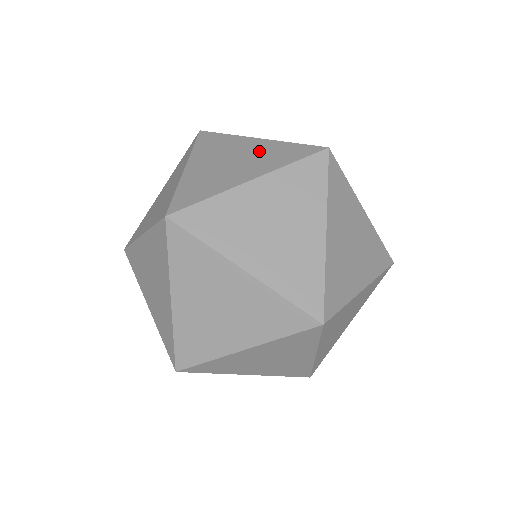
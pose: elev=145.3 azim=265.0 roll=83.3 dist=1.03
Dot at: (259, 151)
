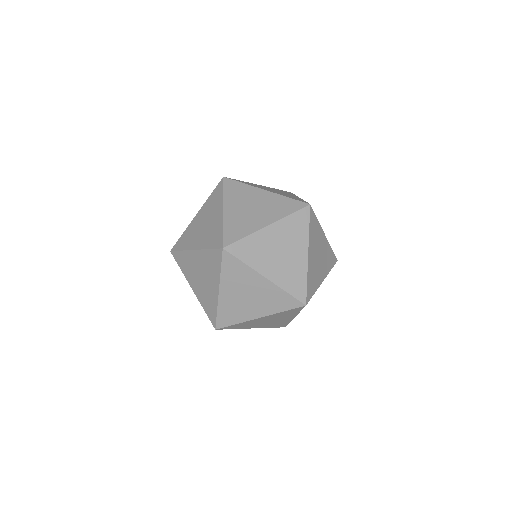
Dot at: occluded
